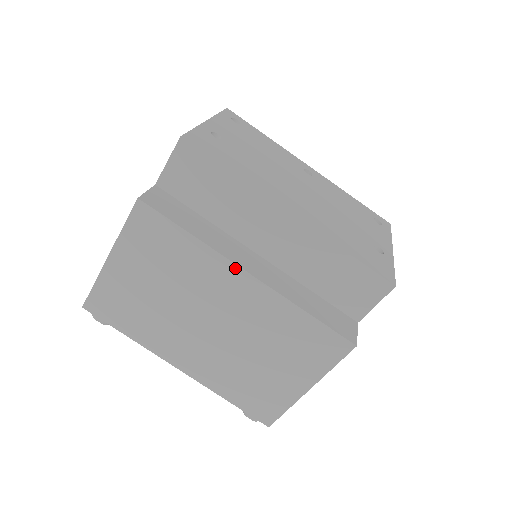
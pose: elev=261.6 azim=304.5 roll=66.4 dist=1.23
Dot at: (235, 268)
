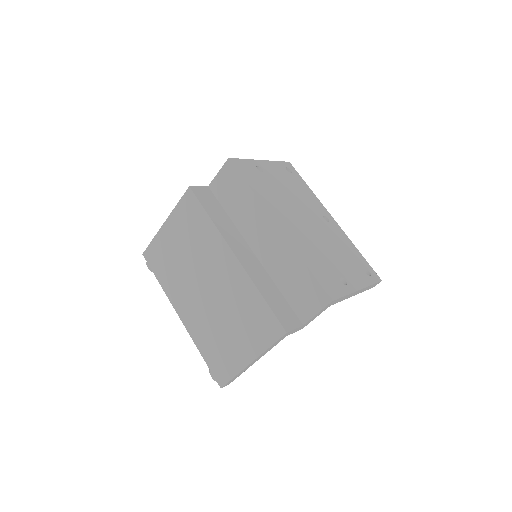
Dot at: (228, 248)
